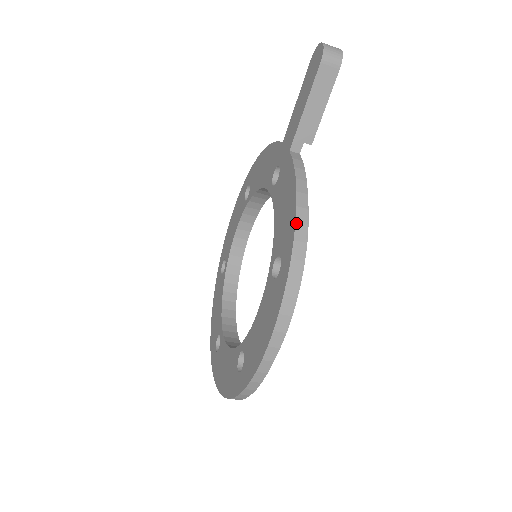
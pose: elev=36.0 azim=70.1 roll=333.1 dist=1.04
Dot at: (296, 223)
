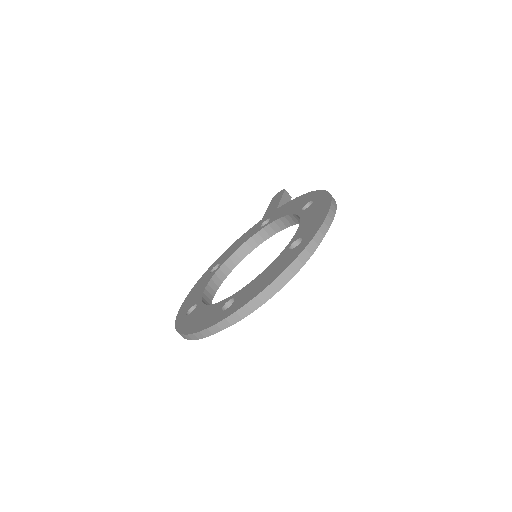
Dot at: (314, 191)
